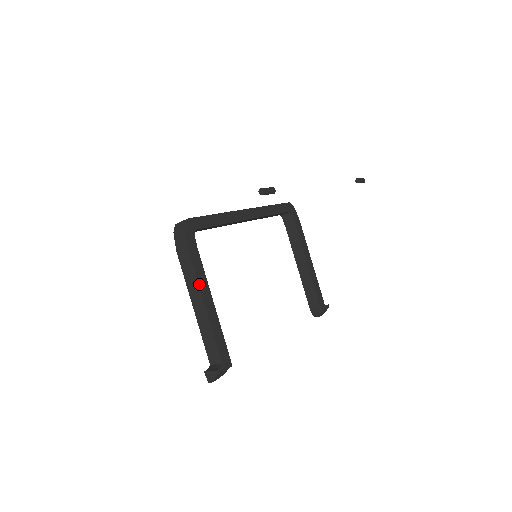
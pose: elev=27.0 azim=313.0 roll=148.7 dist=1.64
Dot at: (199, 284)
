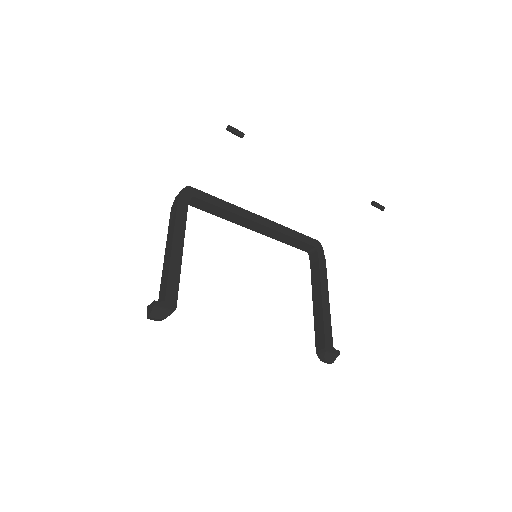
Dot at: (175, 230)
